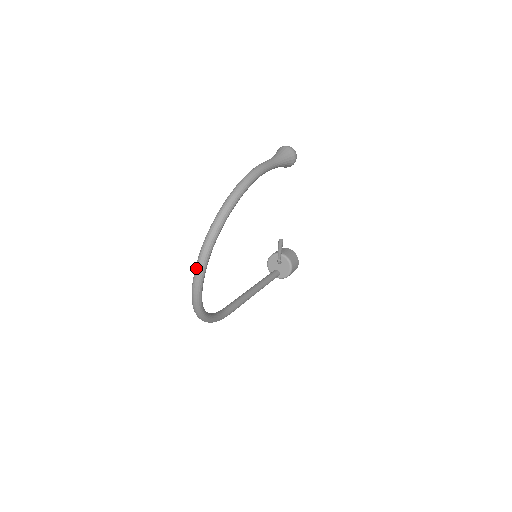
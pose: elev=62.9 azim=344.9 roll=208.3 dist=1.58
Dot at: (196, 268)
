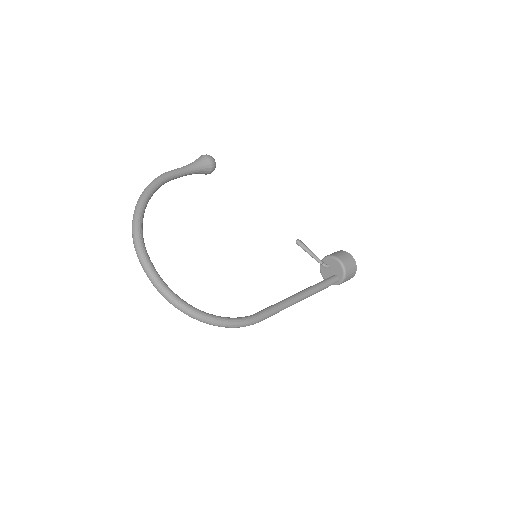
Dot at: occluded
